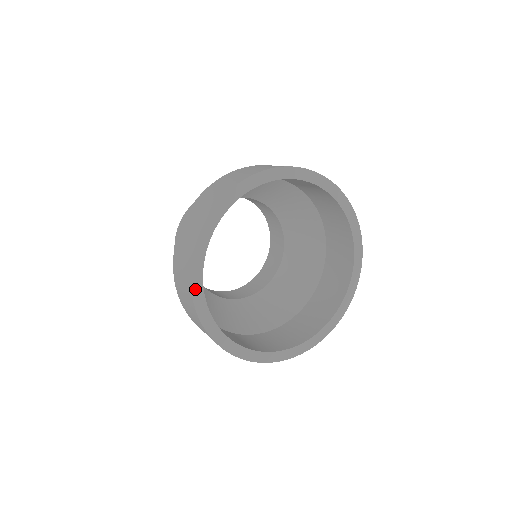
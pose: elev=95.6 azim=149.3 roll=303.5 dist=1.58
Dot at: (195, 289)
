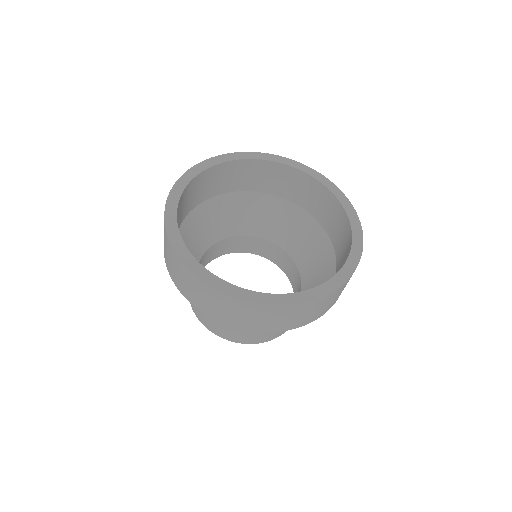
Dot at: (183, 179)
